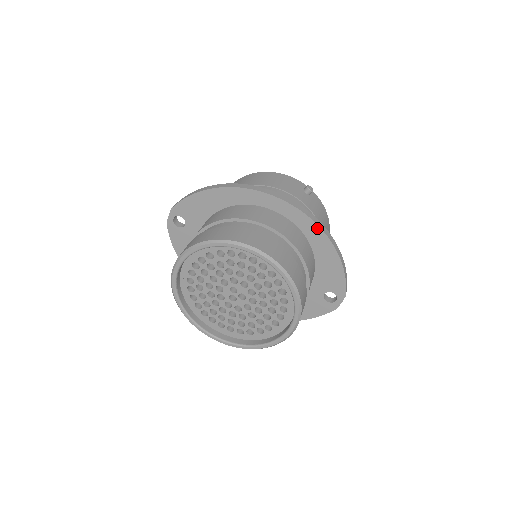
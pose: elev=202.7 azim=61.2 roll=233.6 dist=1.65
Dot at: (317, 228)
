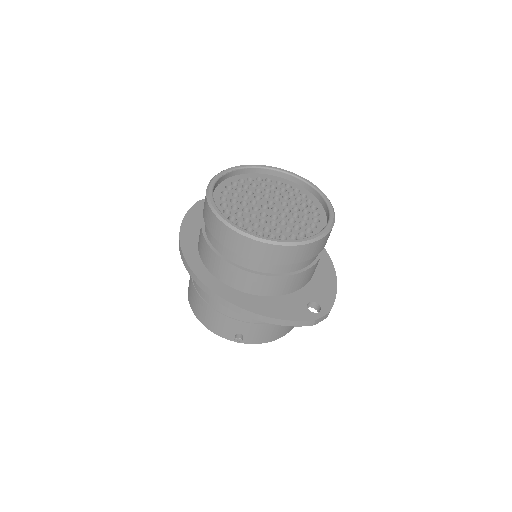
Dot at: (327, 255)
